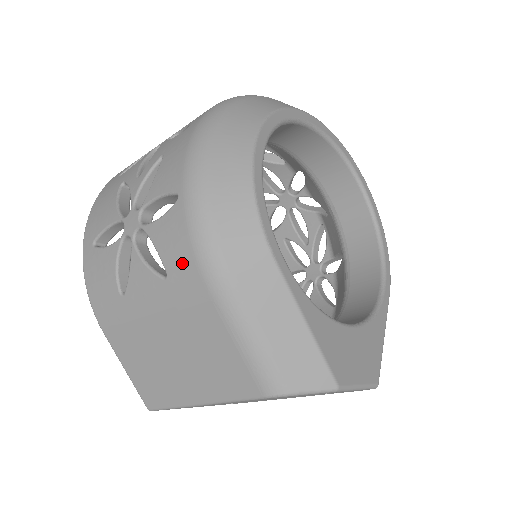
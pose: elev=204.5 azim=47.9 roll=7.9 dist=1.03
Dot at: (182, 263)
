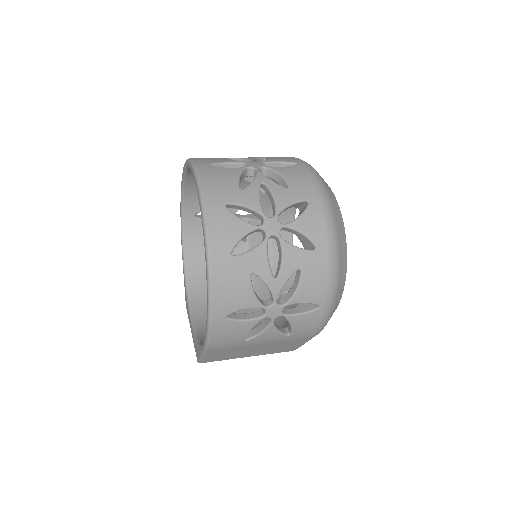
Dot at: (306, 332)
